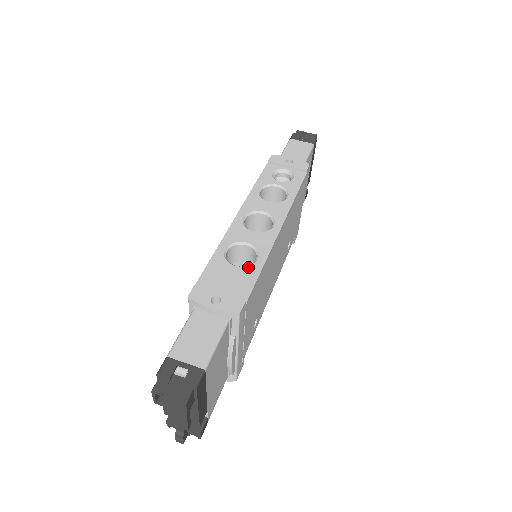
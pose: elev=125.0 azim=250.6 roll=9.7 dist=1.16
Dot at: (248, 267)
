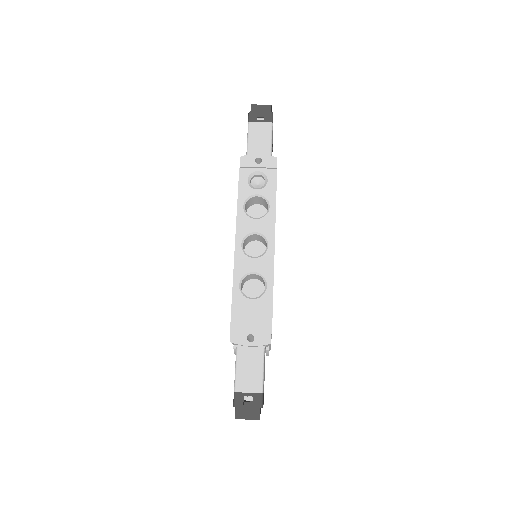
Dot at: (262, 297)
